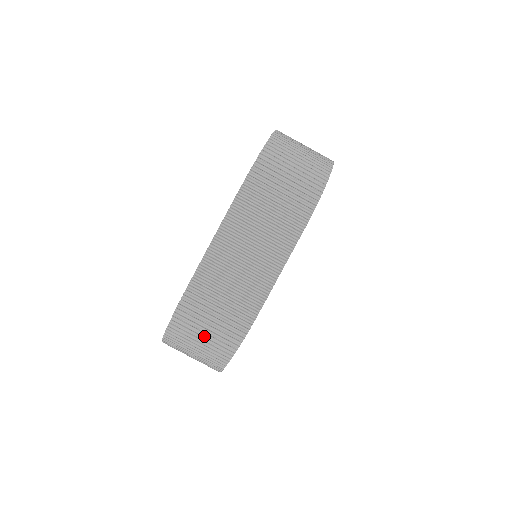
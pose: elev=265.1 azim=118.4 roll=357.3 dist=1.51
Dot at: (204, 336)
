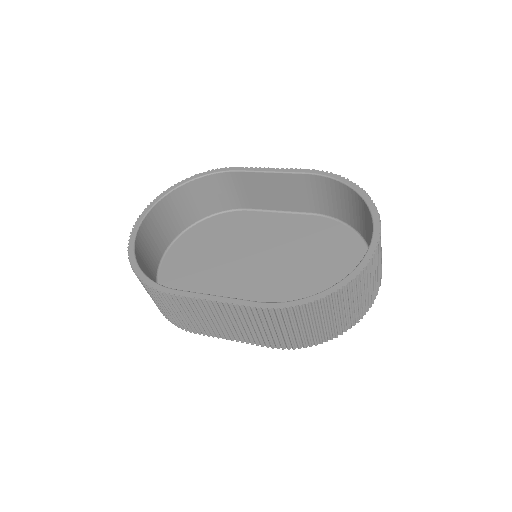
Dot at: (152, 298)
